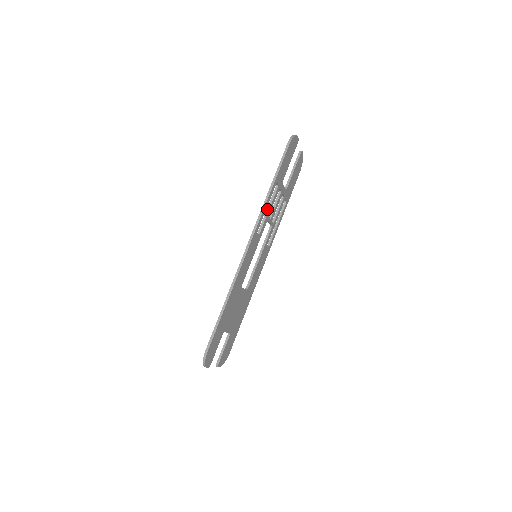
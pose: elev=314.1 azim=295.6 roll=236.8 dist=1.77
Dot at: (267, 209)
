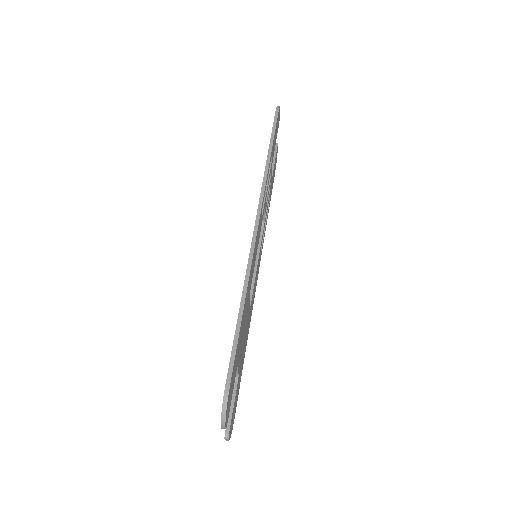
Dot at: occluded
